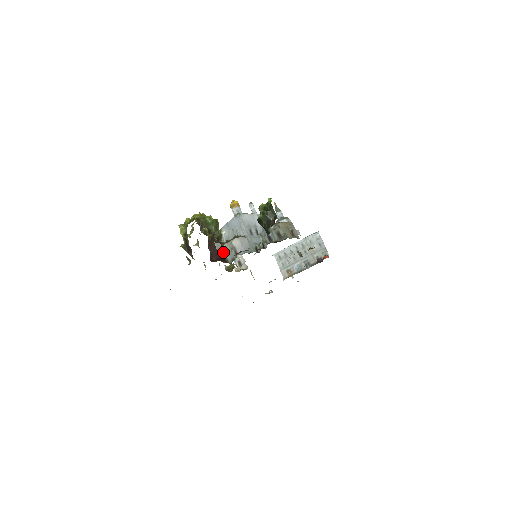
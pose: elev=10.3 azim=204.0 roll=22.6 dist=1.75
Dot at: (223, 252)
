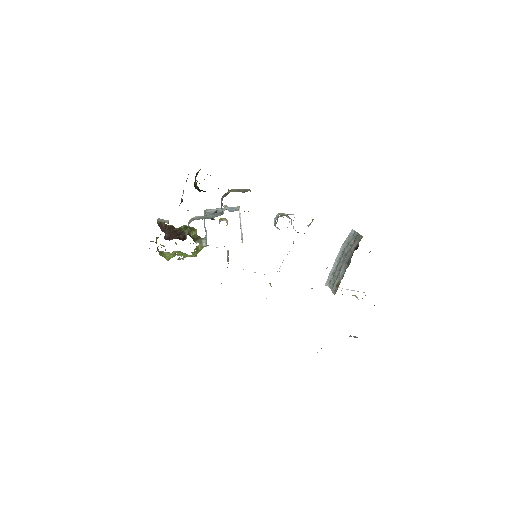
Dot at: (184, 236)
